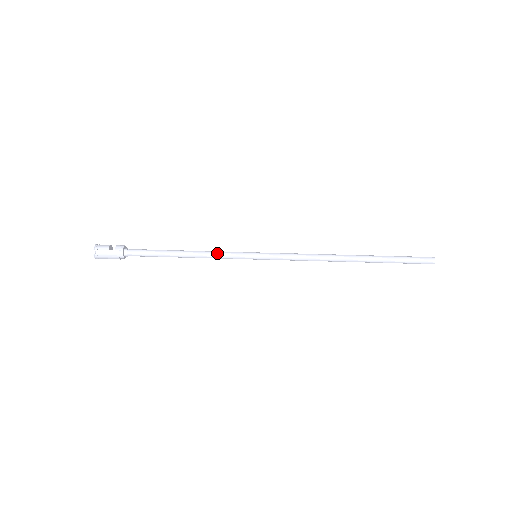
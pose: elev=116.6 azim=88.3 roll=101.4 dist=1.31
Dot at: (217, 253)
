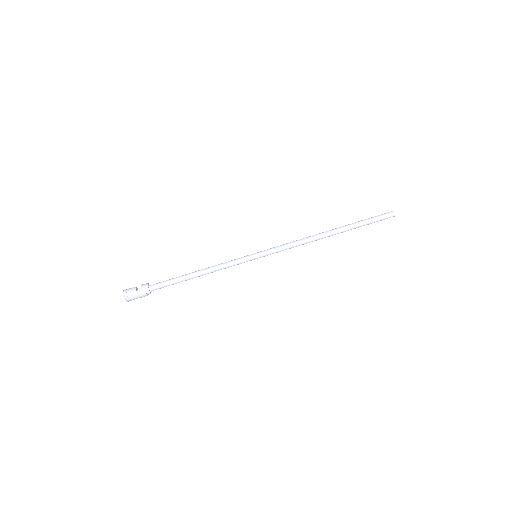
Dot at: (225, 264)
